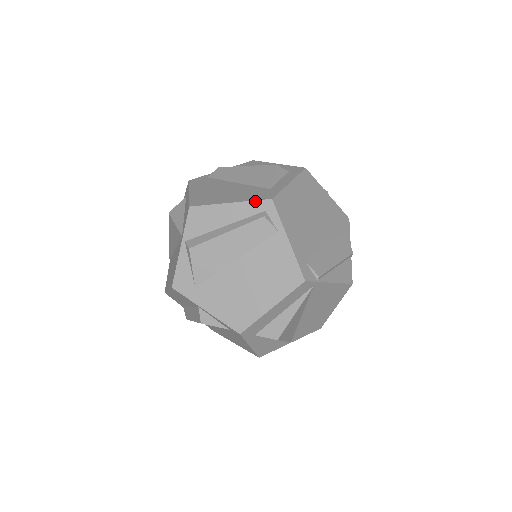
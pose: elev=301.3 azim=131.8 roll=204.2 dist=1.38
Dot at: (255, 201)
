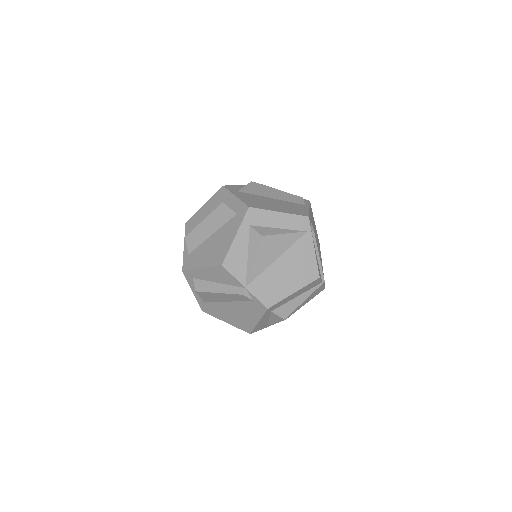
Dot at: occluded
